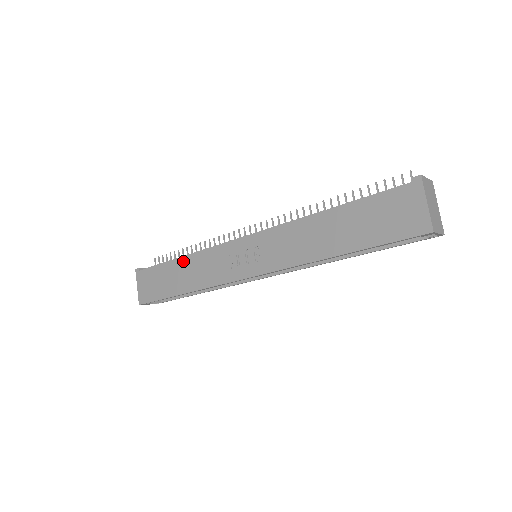
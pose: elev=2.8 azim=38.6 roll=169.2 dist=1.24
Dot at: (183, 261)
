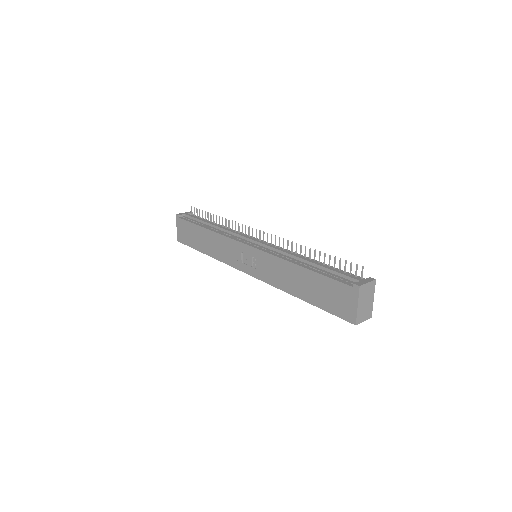
Dot at: (207, 232)
